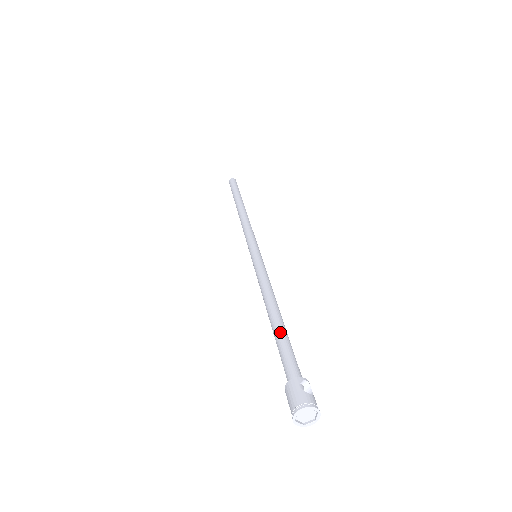
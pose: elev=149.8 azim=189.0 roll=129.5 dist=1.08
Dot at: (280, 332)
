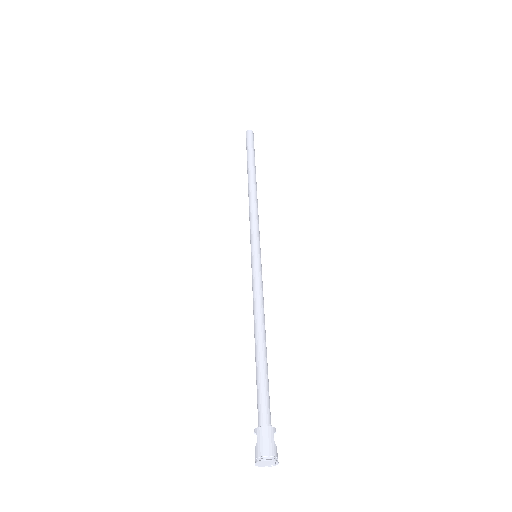
Dot at: (266, 367)
